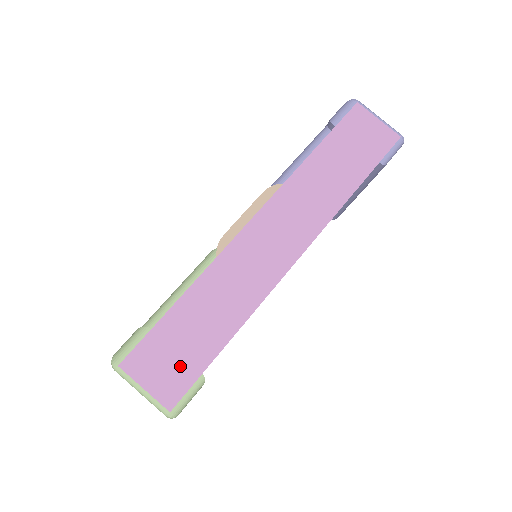
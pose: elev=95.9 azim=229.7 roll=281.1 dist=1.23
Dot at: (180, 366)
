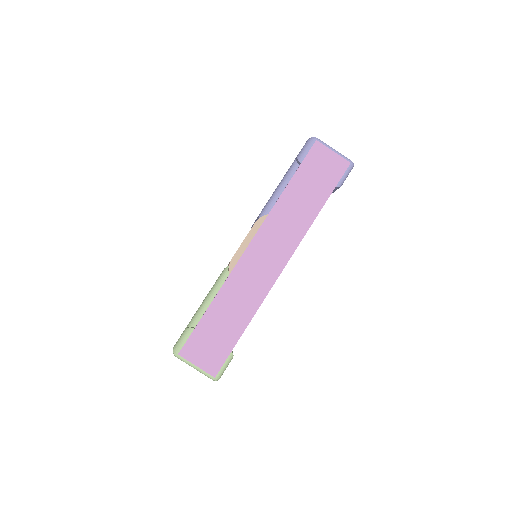
Dot at: (216, 349)
